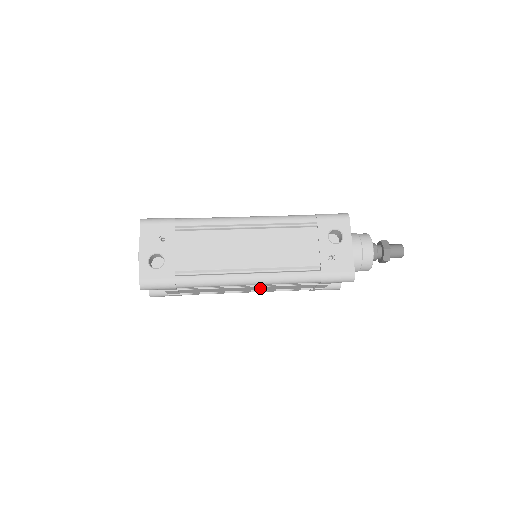
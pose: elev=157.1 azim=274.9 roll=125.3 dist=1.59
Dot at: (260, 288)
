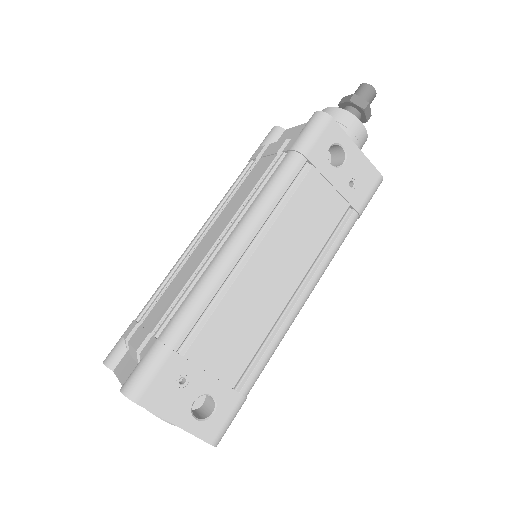
Dot at: occluded
